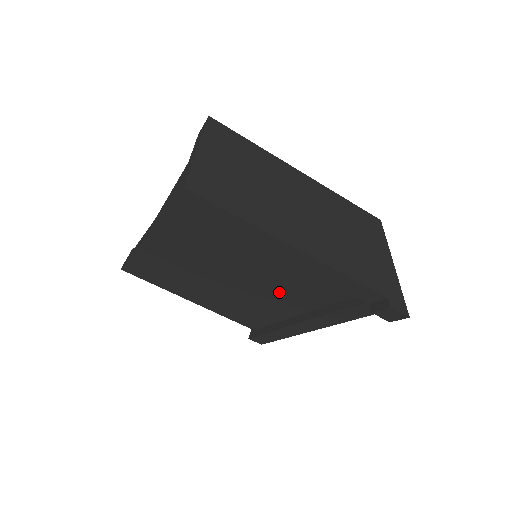
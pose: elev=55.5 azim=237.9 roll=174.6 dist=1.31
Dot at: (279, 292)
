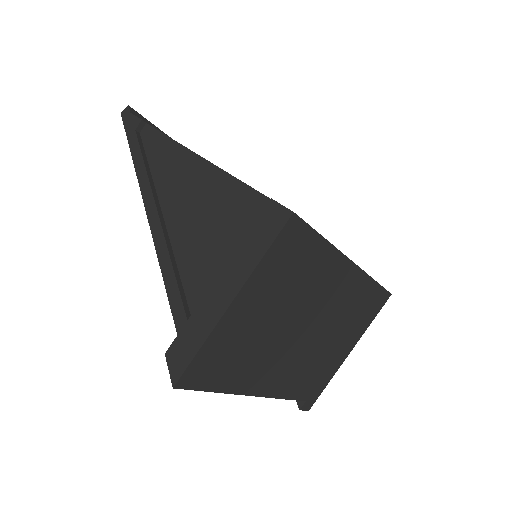
Dot at: occluded
